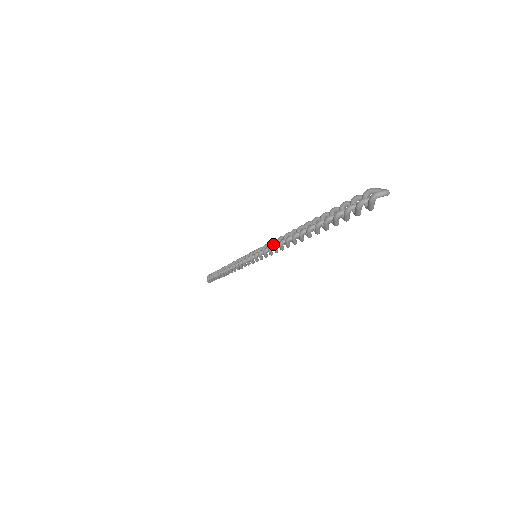
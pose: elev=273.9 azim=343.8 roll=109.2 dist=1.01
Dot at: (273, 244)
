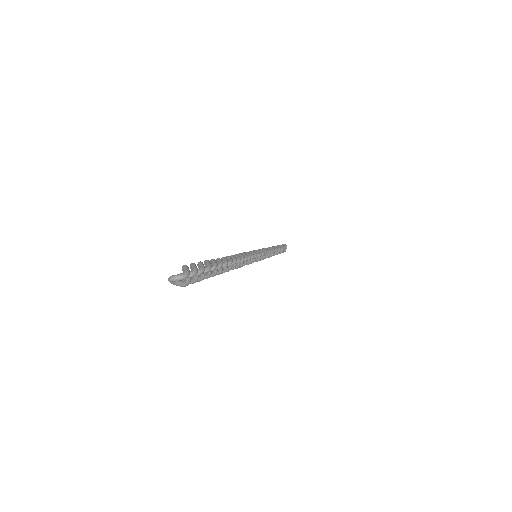
Dot at: occluded
